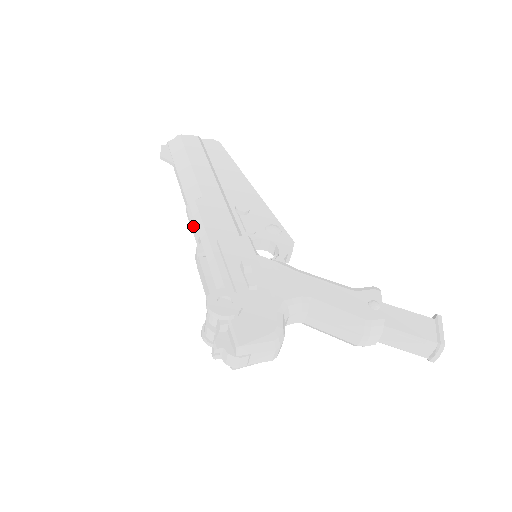
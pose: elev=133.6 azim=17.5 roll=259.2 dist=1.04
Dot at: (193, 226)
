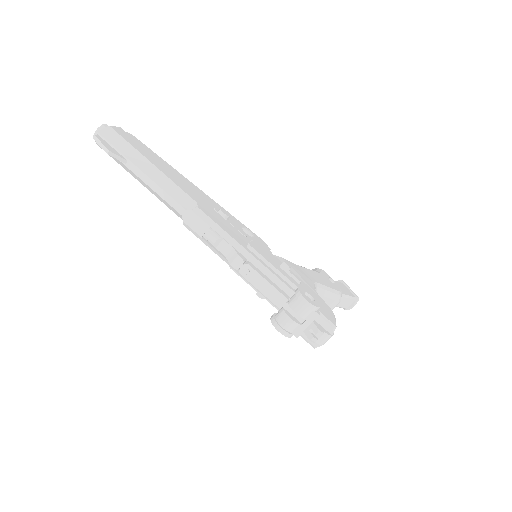
Dot at: (212, 234)
